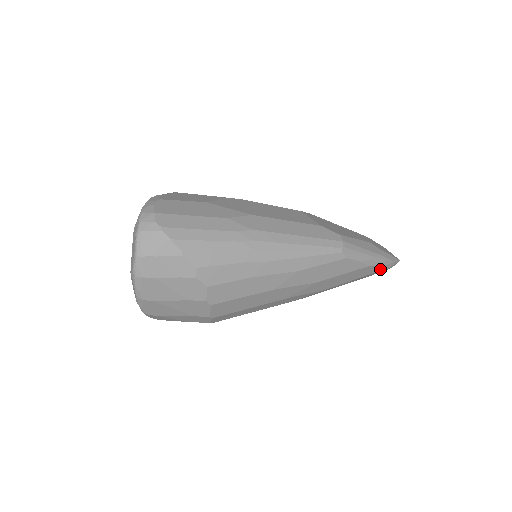
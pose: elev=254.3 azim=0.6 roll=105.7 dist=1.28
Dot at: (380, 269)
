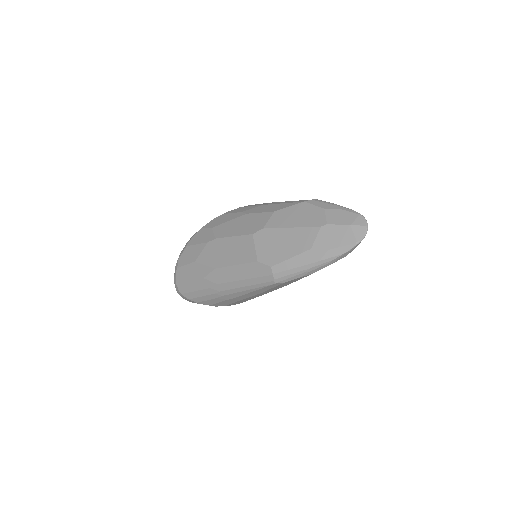
Dot at: (335, 261)
